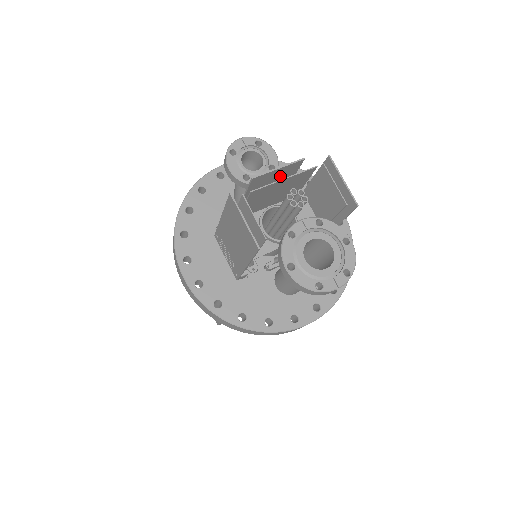
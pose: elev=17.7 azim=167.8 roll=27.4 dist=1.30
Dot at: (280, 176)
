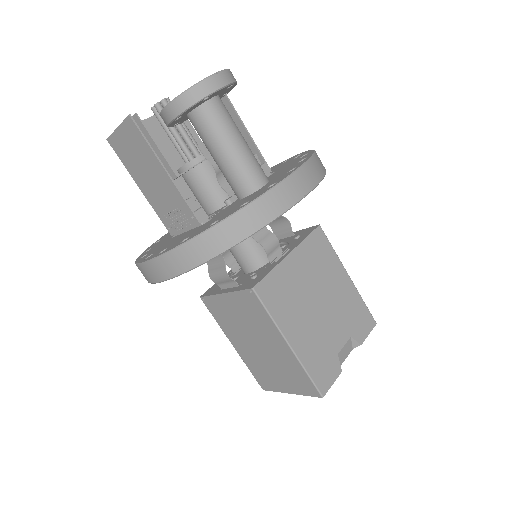
Dot at: occluded
